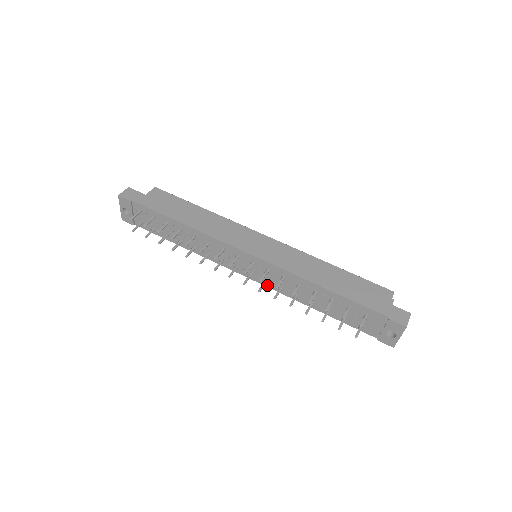
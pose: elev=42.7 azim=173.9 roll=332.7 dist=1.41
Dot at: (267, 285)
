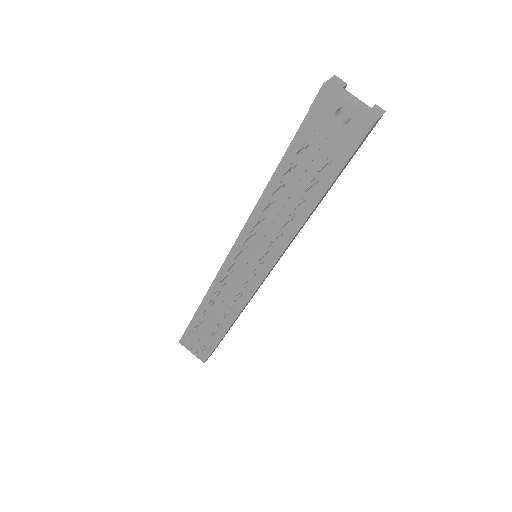
Dot at: (272, 262)
